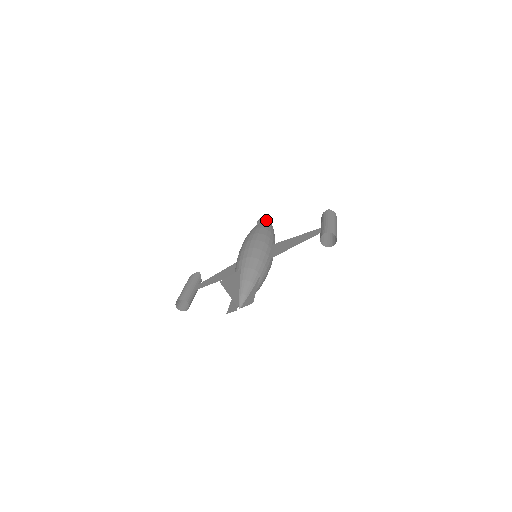
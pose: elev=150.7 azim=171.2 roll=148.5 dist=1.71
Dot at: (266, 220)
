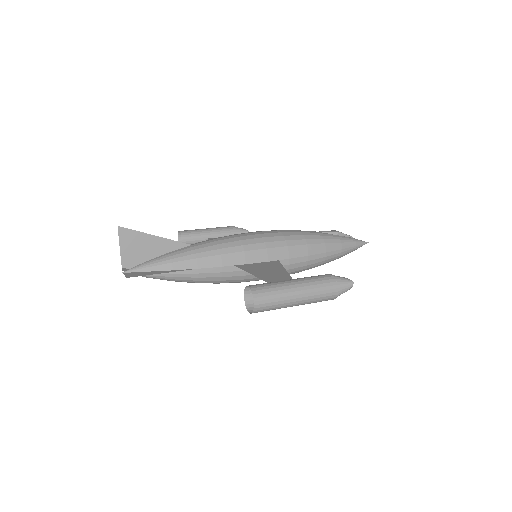
Dot at: (343, 238)
